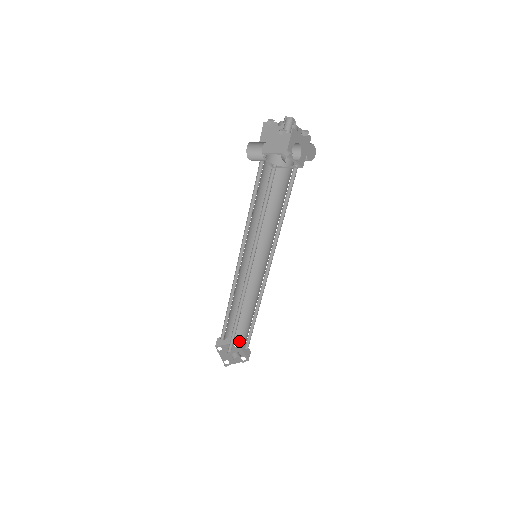
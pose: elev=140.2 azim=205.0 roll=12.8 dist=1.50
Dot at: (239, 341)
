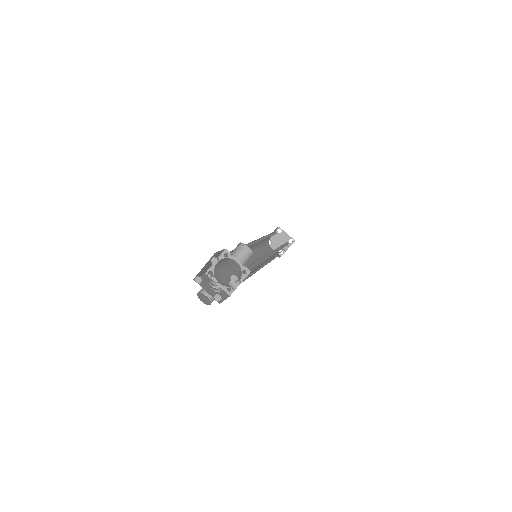
Dot at: (279, 228)
